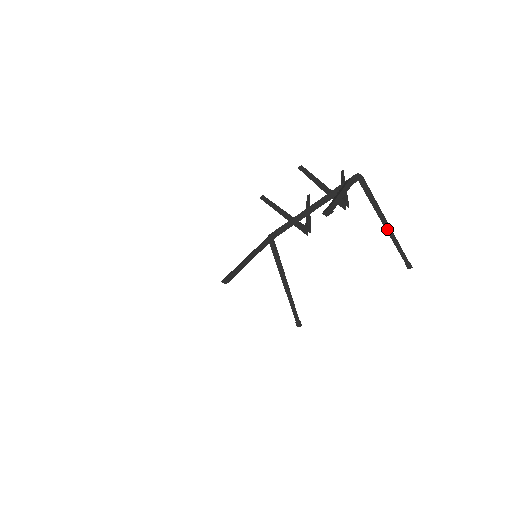
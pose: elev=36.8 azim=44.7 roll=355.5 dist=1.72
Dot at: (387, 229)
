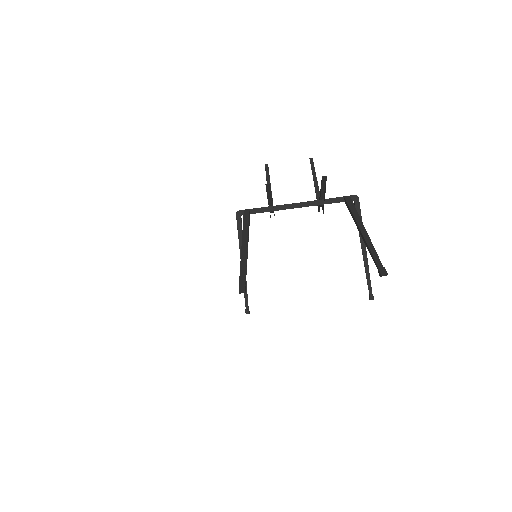
Dot at: (365, 260)
